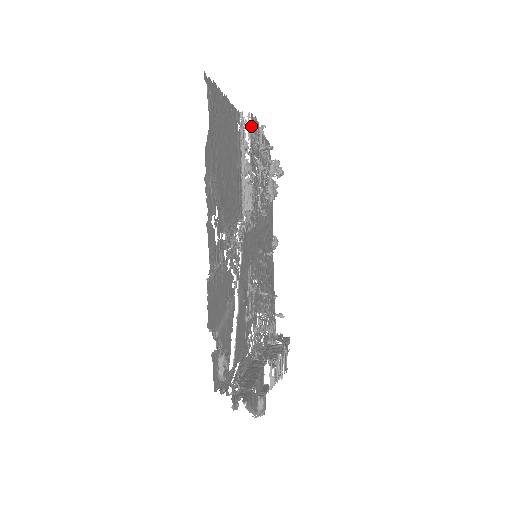
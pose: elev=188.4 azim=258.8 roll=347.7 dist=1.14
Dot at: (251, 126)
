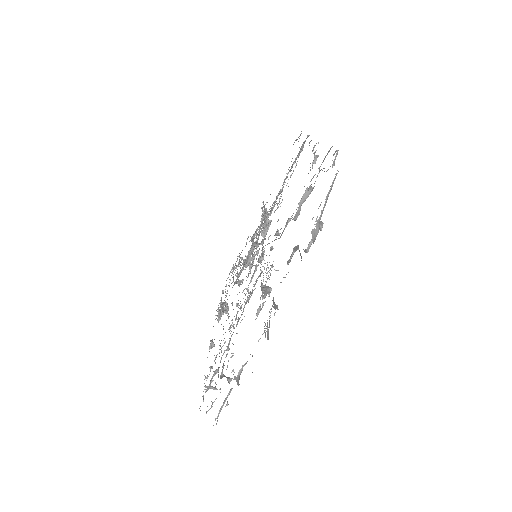
Dot at: occluded
